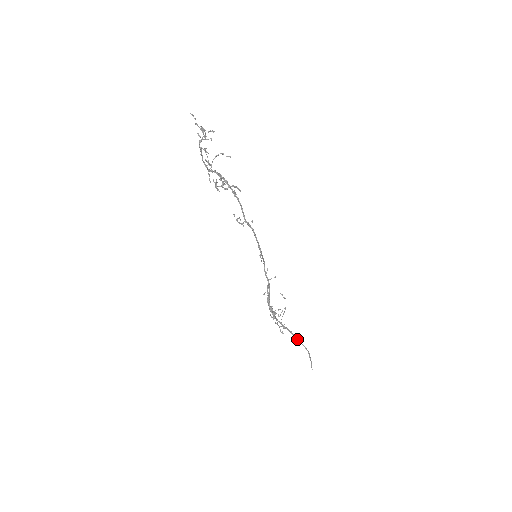
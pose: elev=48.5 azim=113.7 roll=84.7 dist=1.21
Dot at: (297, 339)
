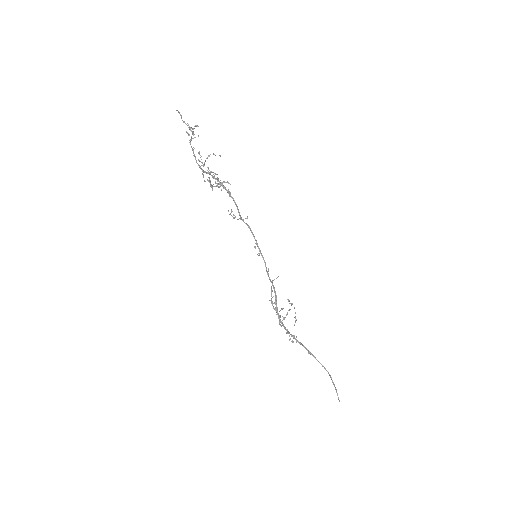
Dot at: (314, 357)
